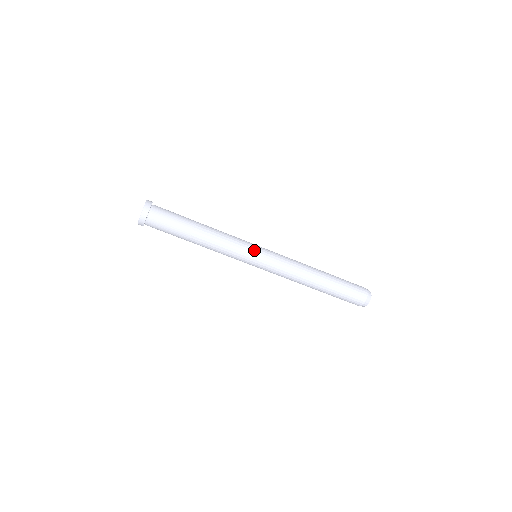
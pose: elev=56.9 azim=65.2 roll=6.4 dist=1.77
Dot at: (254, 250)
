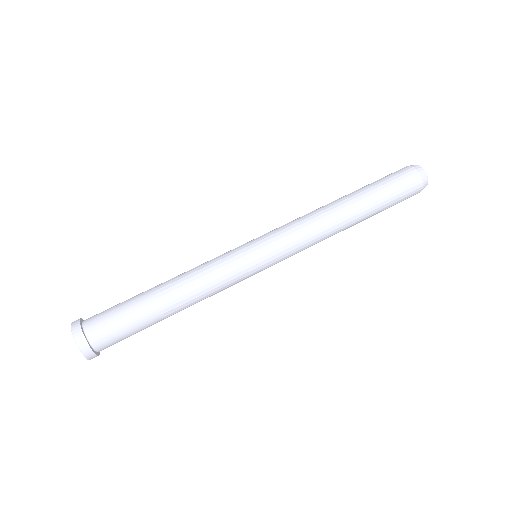
Dot at: occluded
